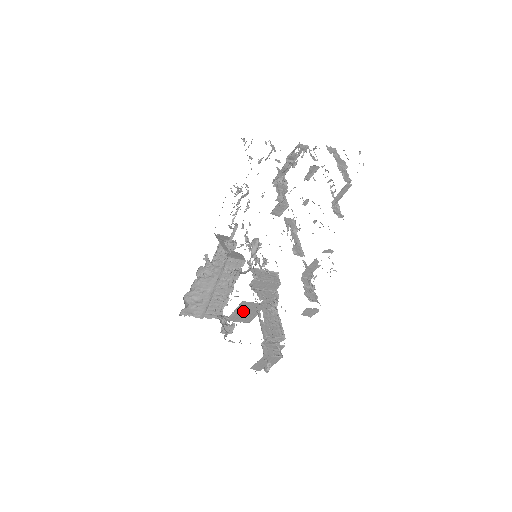
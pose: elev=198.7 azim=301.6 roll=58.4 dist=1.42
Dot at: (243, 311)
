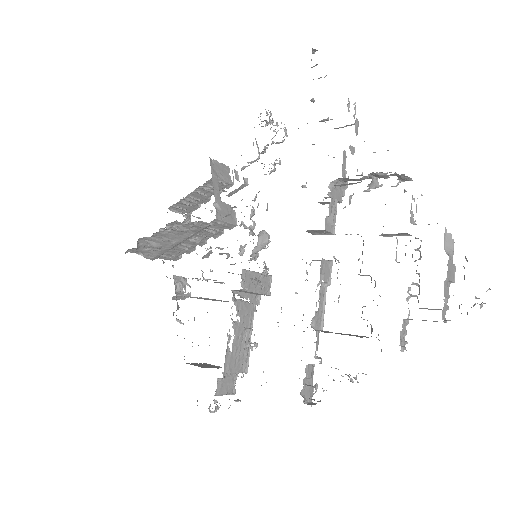
Dot at: (209, 299)
